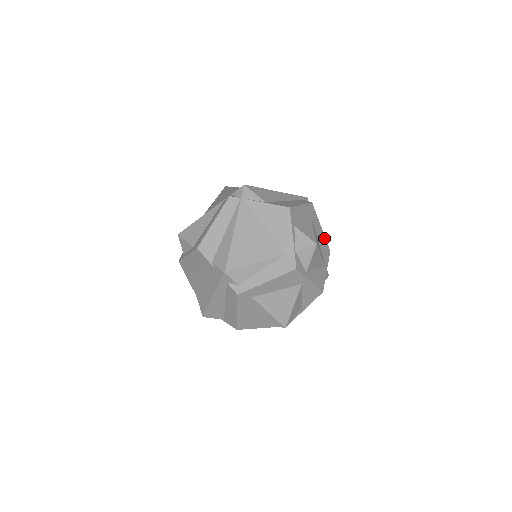
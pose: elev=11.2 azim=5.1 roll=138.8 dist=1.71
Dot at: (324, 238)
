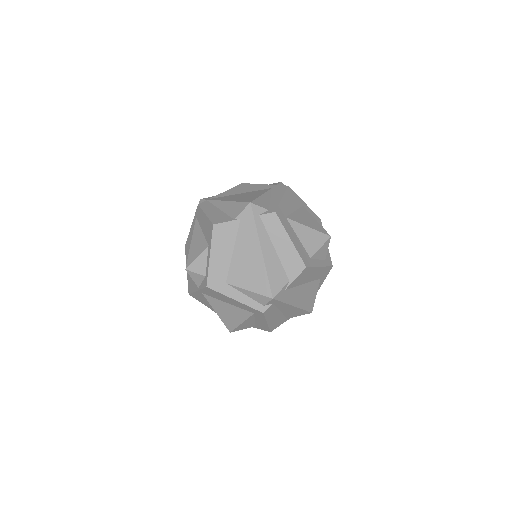
Dot at: occluded
